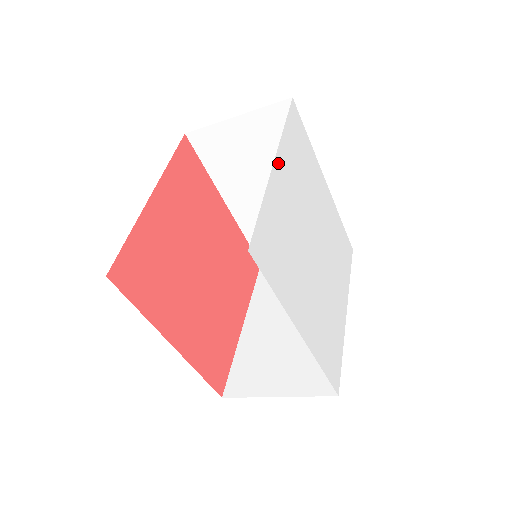
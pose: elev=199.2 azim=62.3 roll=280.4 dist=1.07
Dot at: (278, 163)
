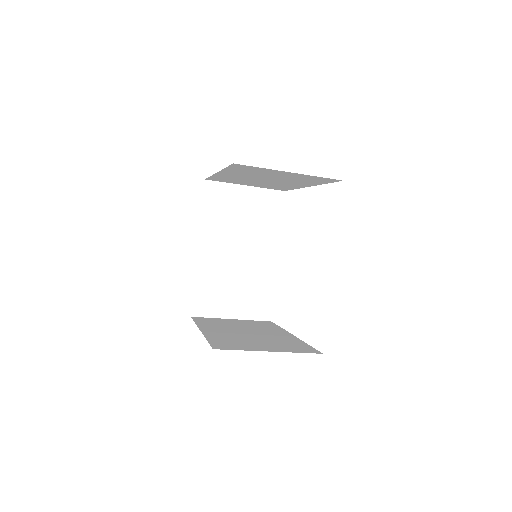
Dot at: occluded
